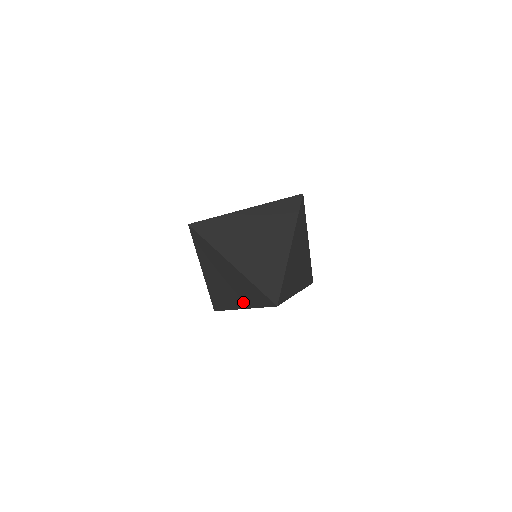
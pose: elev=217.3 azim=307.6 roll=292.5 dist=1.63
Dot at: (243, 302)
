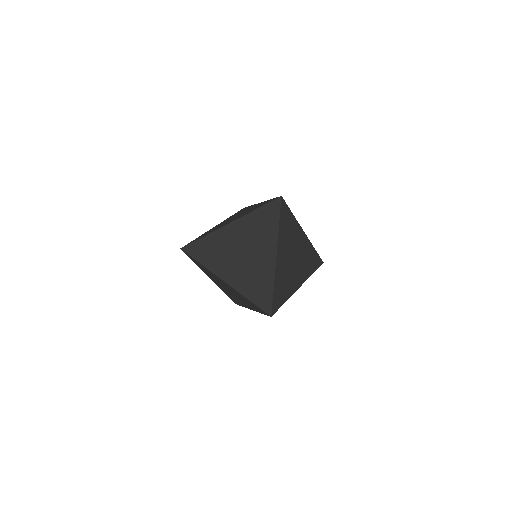
Dot at: (248, 306)
